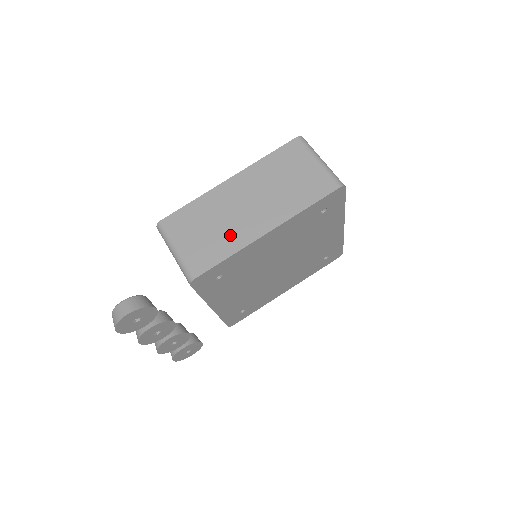
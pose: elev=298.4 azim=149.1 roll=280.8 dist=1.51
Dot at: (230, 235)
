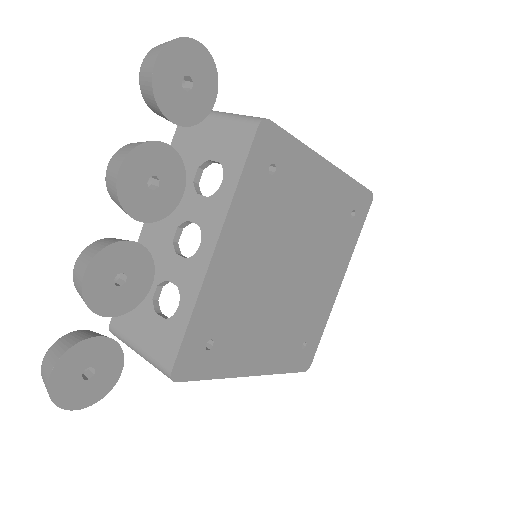
Dot at: occluded
